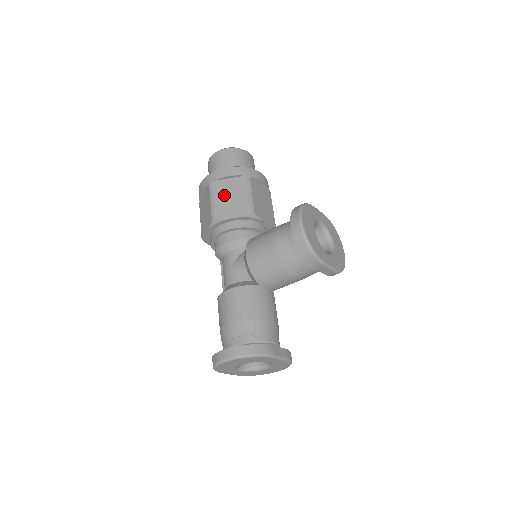
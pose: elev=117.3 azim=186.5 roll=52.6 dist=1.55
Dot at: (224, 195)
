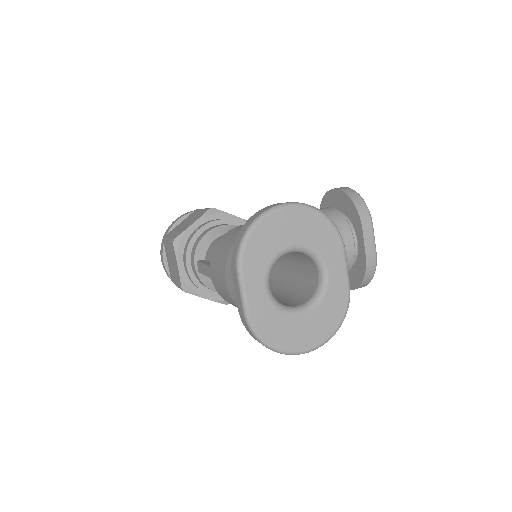
Dot at: occluded
